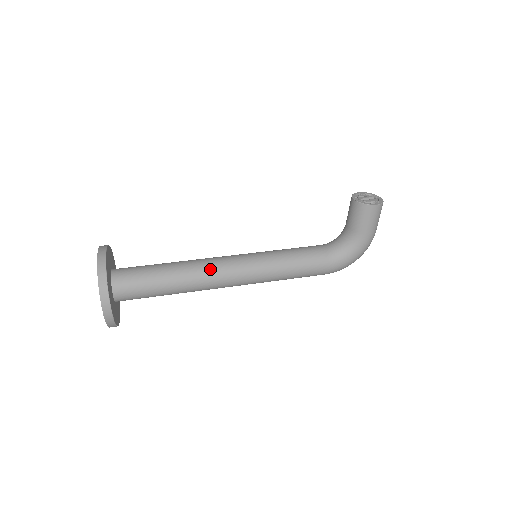
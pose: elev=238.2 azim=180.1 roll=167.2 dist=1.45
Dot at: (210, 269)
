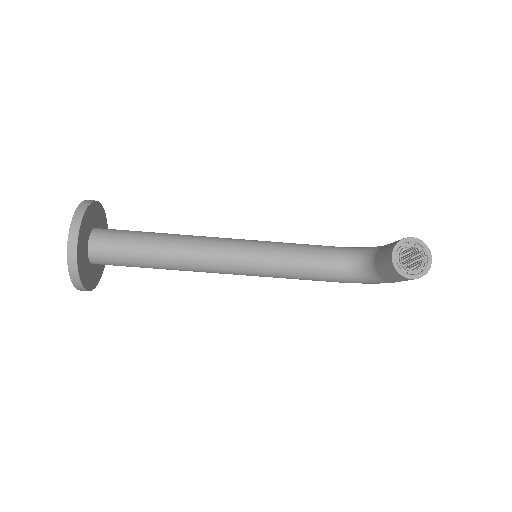
Dot at: (198, 264)
